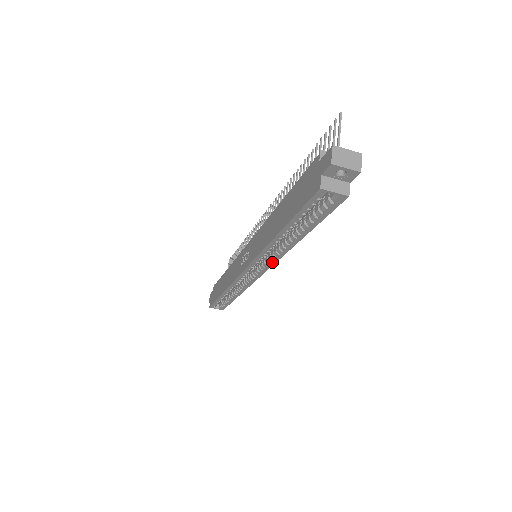
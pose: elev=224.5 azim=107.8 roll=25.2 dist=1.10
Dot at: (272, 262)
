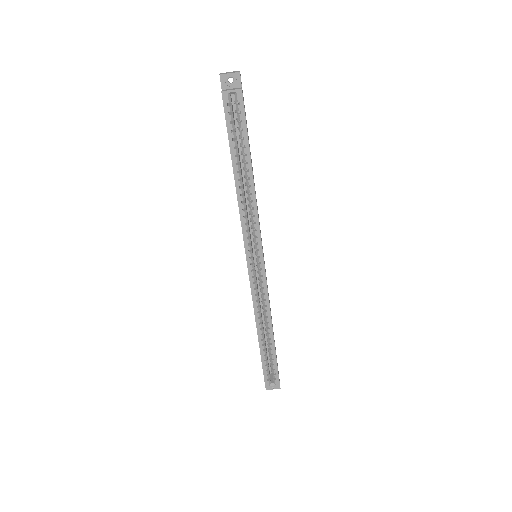
Dot at: (257, 229)
